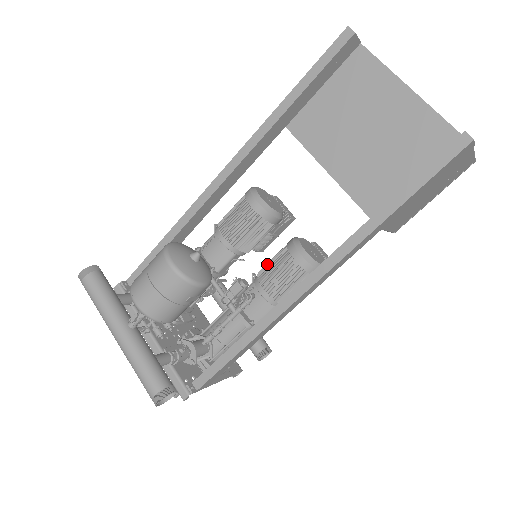
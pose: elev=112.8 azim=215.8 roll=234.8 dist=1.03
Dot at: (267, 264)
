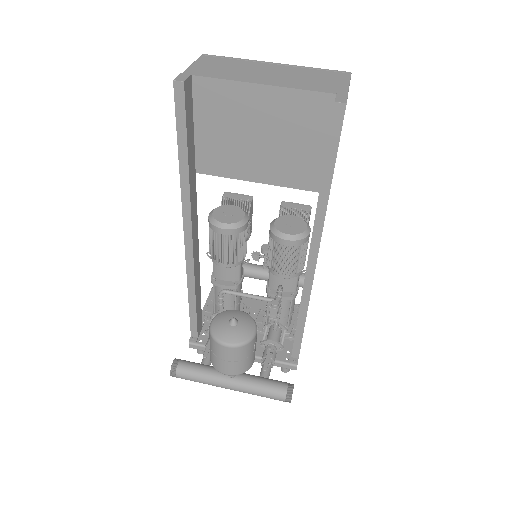
Dot at: (268, 256)
